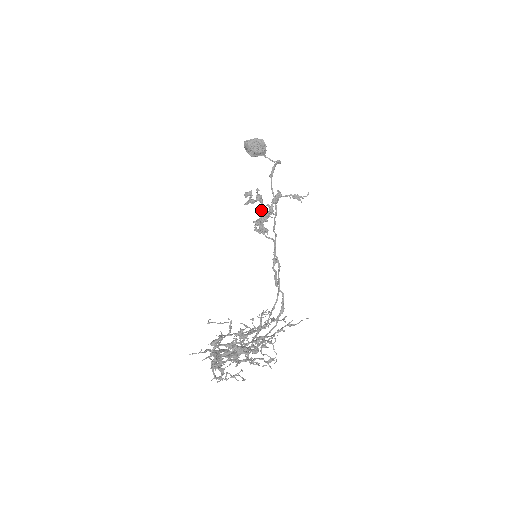
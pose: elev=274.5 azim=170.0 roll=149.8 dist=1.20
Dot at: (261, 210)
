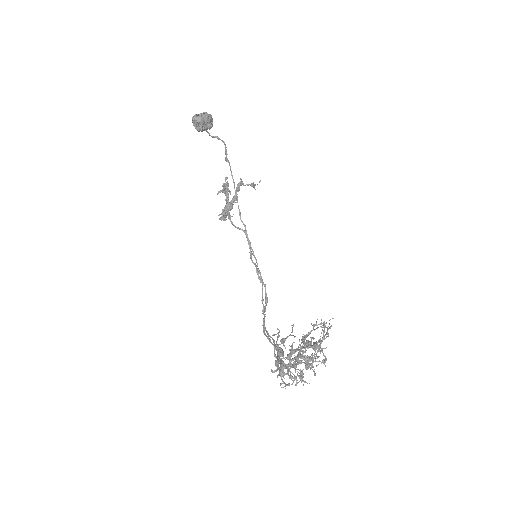
Dot at: (228, 199)
